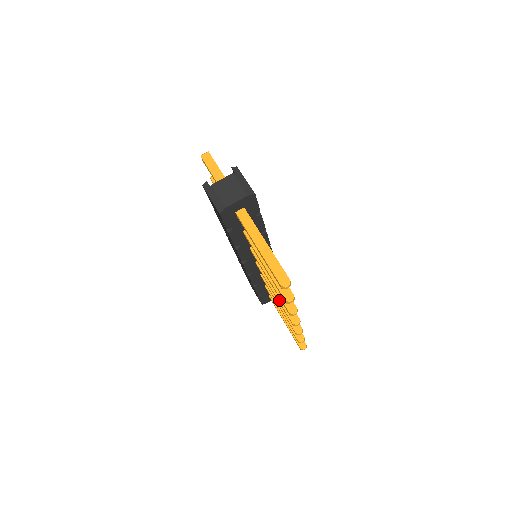
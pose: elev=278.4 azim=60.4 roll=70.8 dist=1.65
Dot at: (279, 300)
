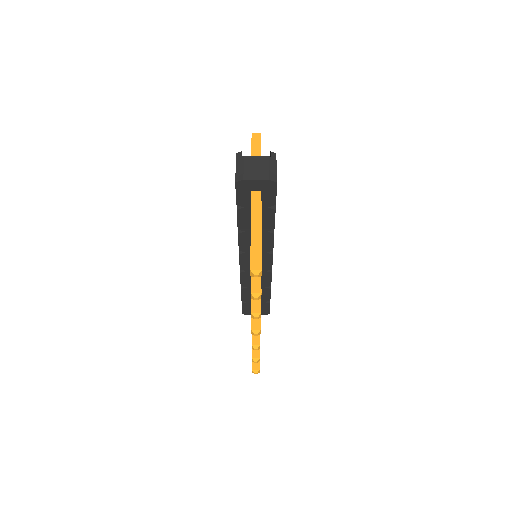
Dot at: occluded
